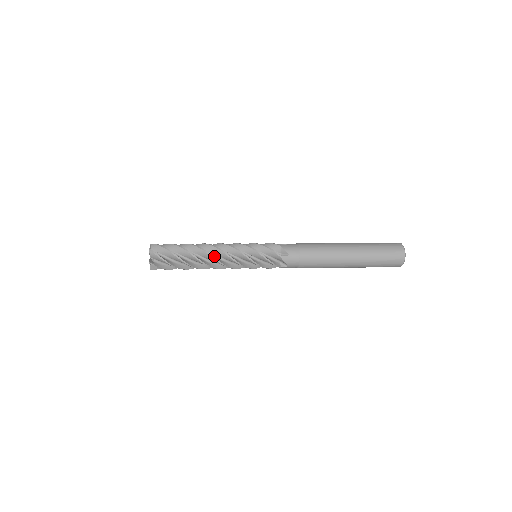
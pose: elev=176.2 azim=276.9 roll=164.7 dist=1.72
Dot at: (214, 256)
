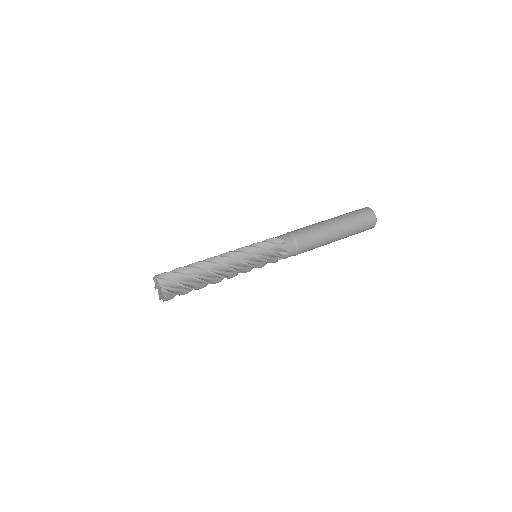
Dot at: occluded
